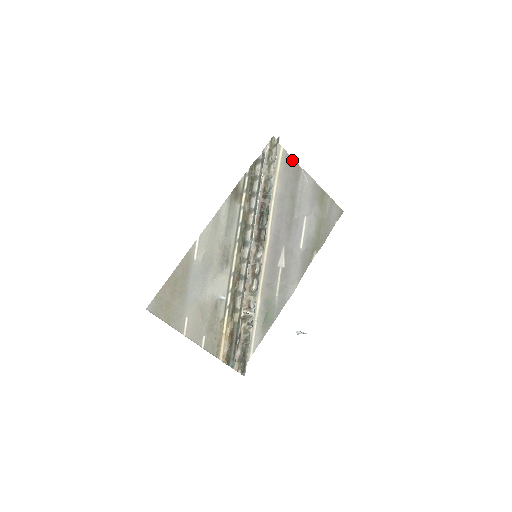
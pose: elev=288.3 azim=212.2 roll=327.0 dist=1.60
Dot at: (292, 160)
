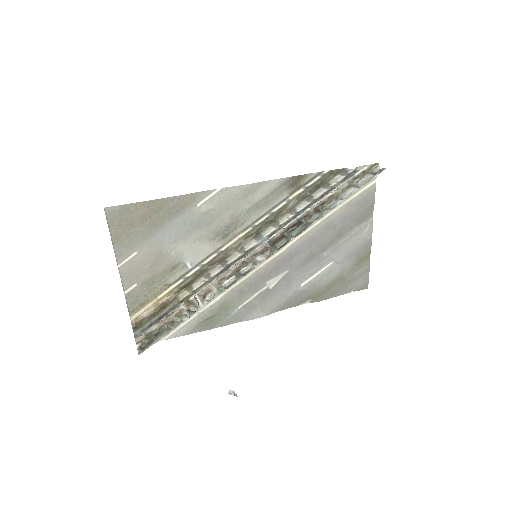
Dot at: (372, 201)
